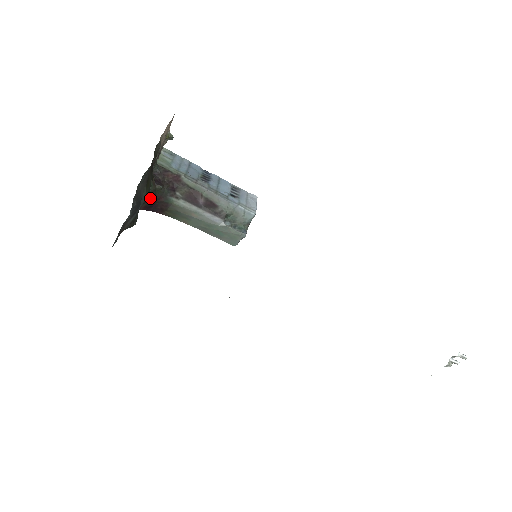
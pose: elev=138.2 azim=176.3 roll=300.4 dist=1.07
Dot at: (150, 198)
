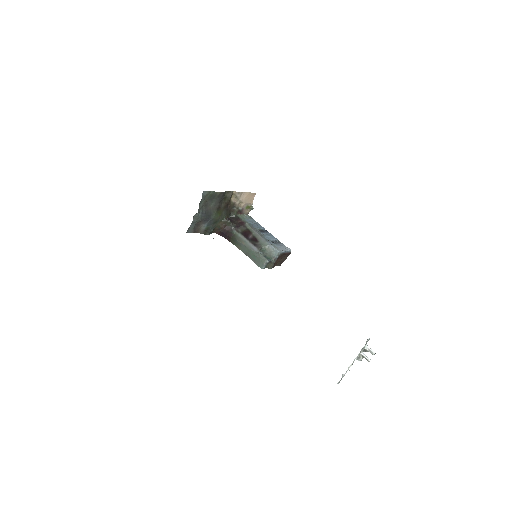
Dot at: (223, 227)
